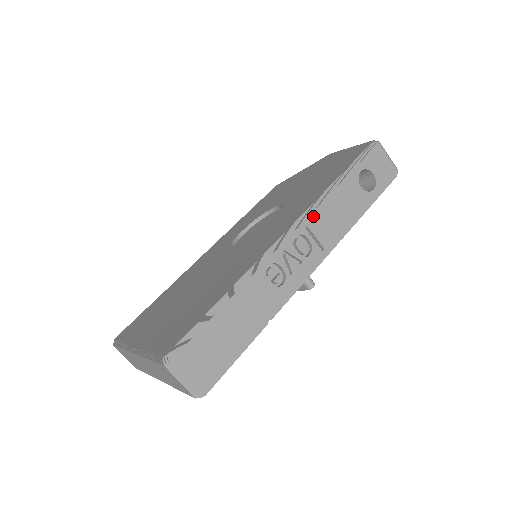
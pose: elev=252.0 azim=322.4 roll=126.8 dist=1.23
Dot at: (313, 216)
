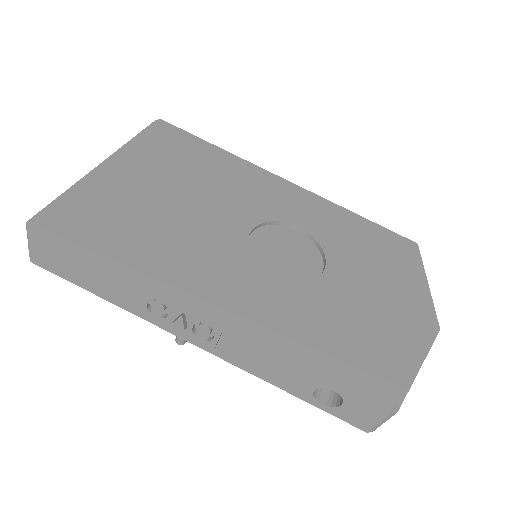
Dot at: (241, 340)
